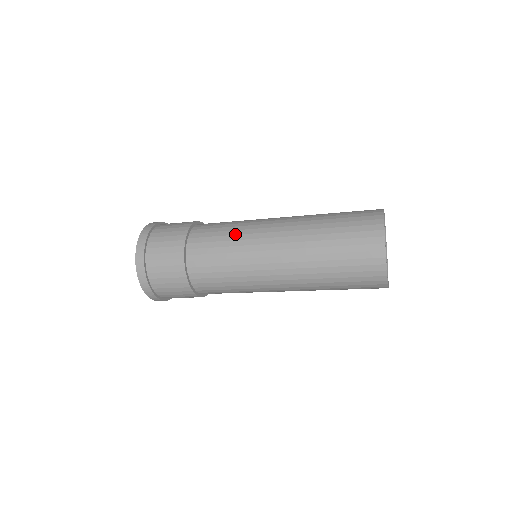
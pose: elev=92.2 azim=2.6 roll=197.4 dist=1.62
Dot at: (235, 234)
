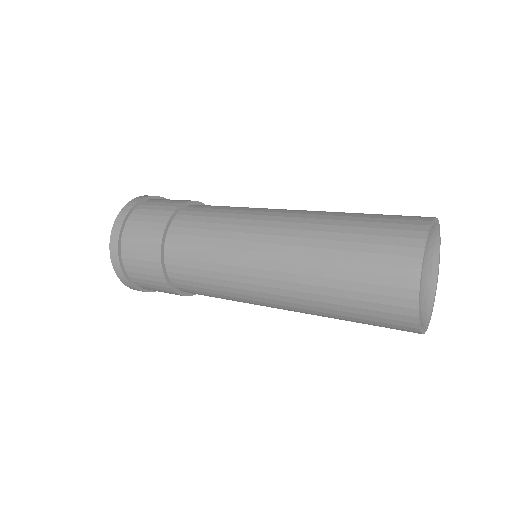
Dot at: (217, 263)
